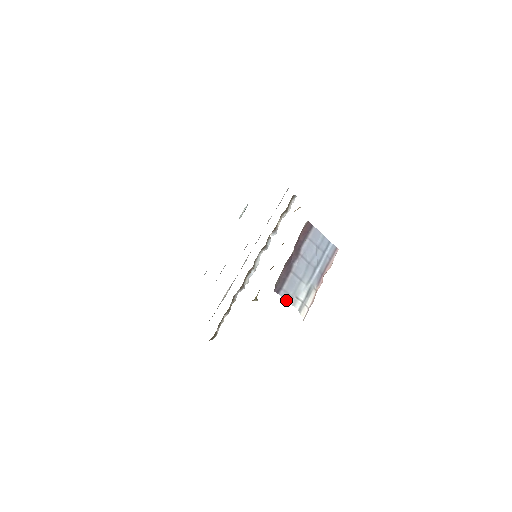
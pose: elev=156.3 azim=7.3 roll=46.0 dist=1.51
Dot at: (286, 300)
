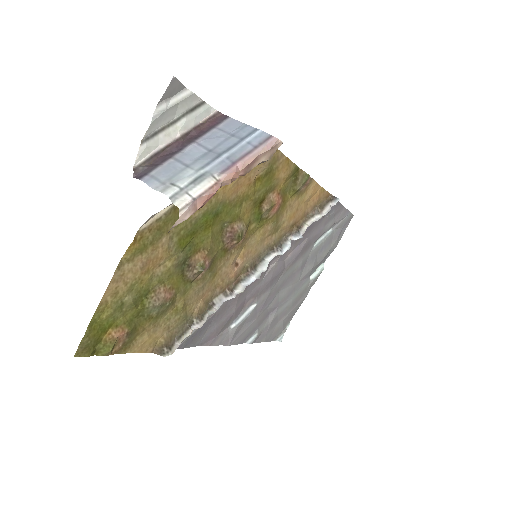
Dot at: (151, 186)
